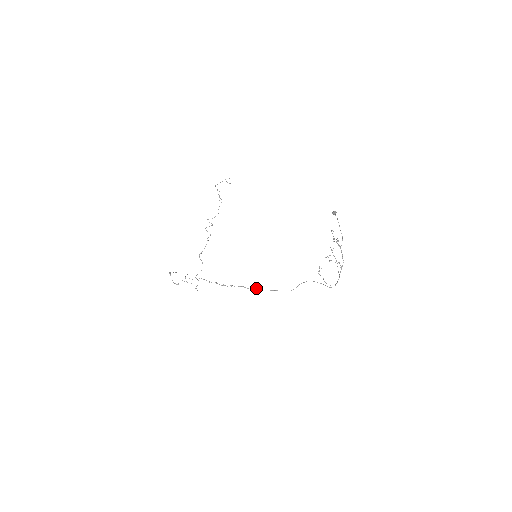
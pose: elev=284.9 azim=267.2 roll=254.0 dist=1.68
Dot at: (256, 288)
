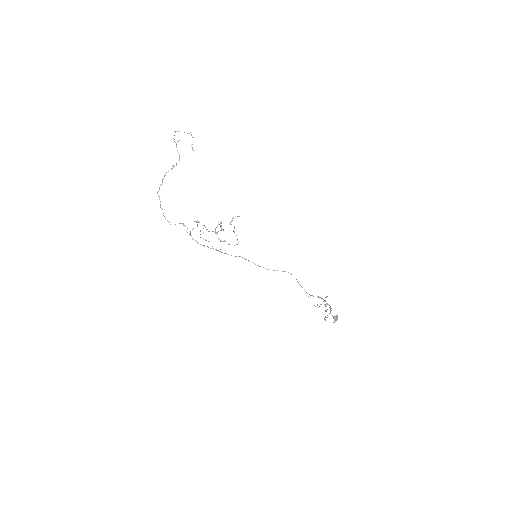
Dot at: occluded
